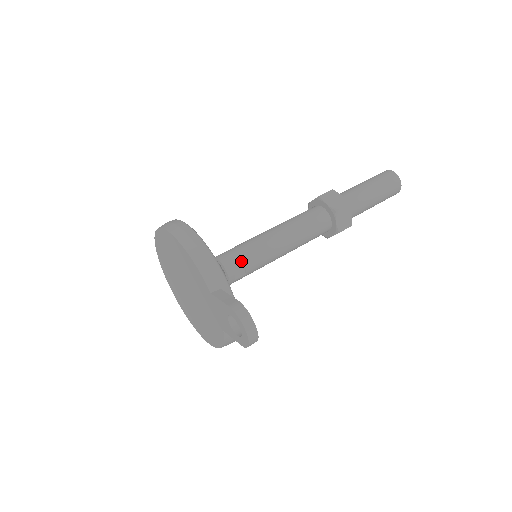
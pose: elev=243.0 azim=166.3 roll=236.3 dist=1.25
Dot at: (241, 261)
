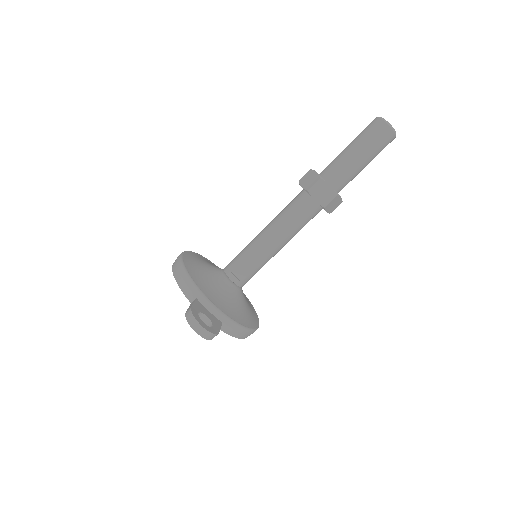
Dot at: (239, 266)
